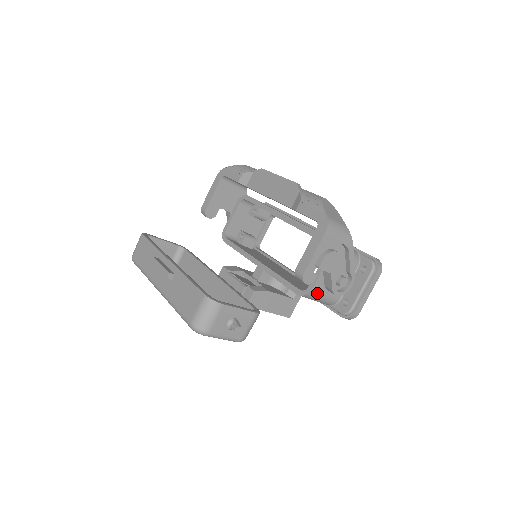
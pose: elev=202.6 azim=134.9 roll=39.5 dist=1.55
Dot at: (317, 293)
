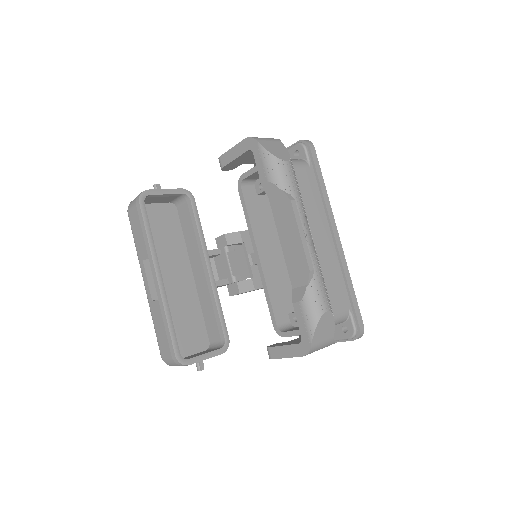
Dot at: occluded
